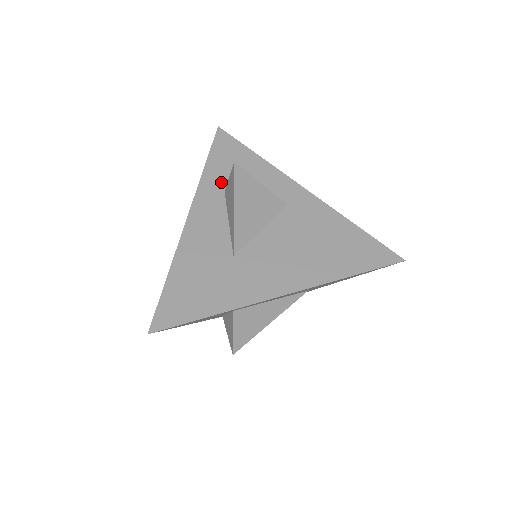
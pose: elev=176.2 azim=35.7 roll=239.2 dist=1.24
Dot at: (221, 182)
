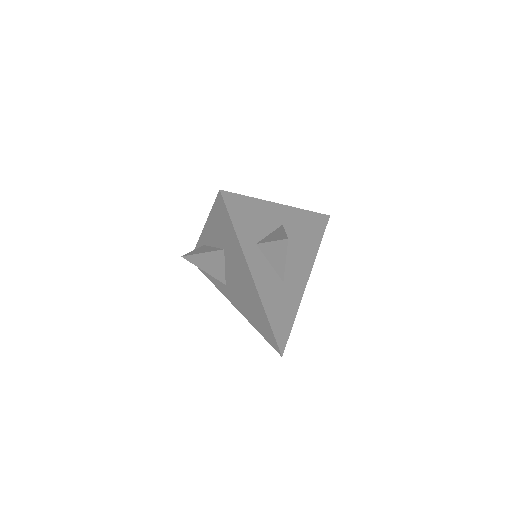
Dot at: (251, 239)
